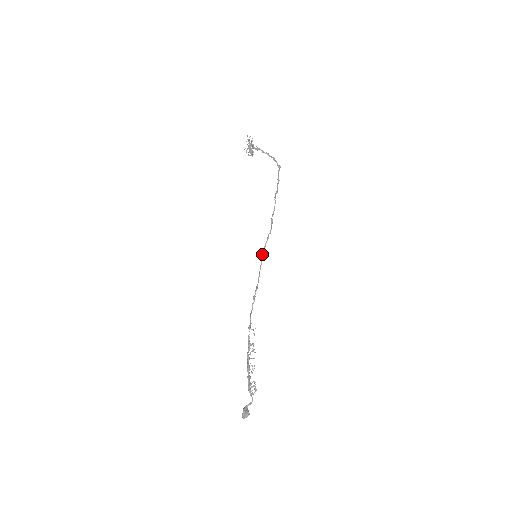
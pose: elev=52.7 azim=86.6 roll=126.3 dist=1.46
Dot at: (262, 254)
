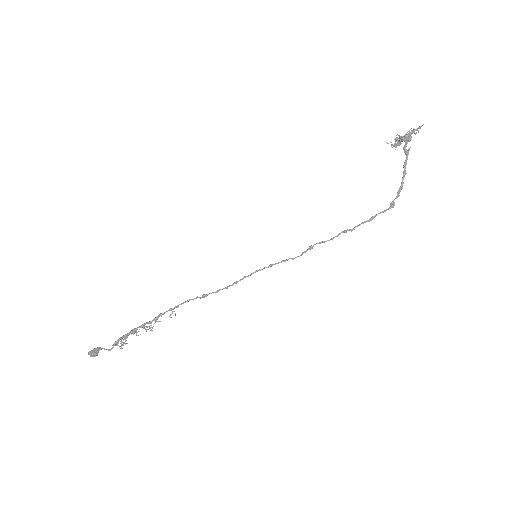
Dot at: (261, 269)
